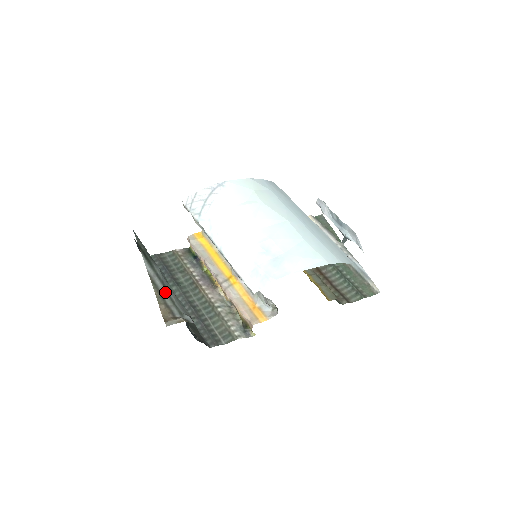
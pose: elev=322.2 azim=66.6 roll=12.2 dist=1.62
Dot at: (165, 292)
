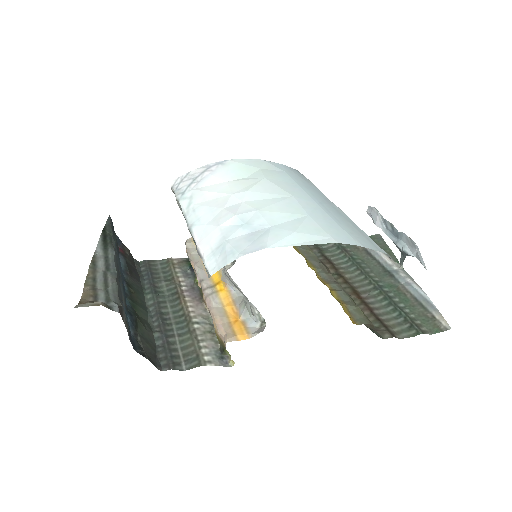
Dot at: (102, 274)
